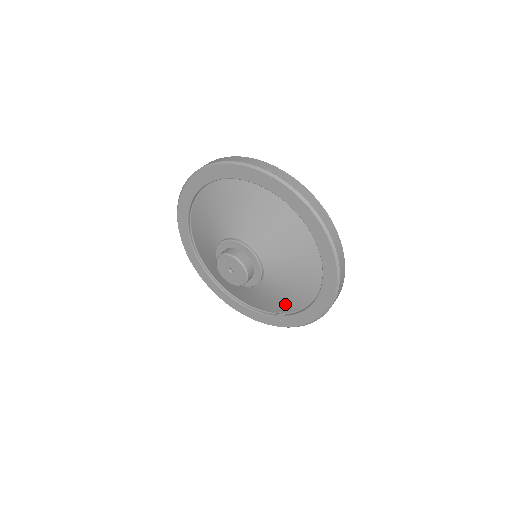
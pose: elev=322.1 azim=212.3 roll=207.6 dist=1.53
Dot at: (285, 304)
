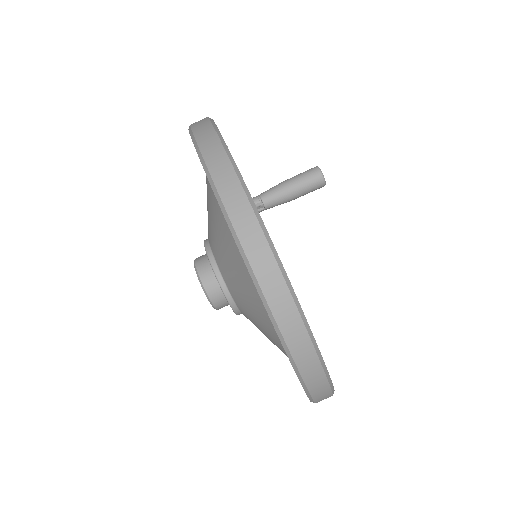
Dot at: occluded
